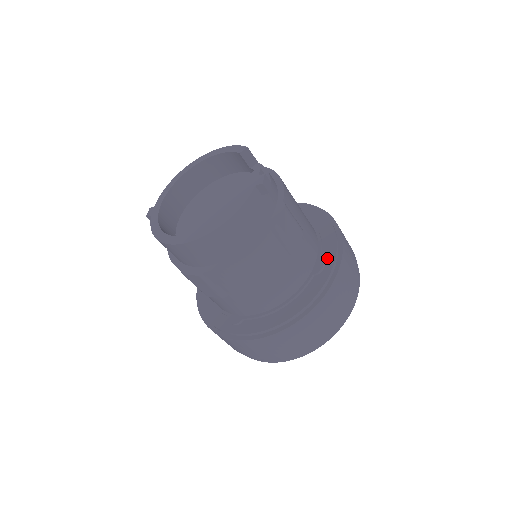
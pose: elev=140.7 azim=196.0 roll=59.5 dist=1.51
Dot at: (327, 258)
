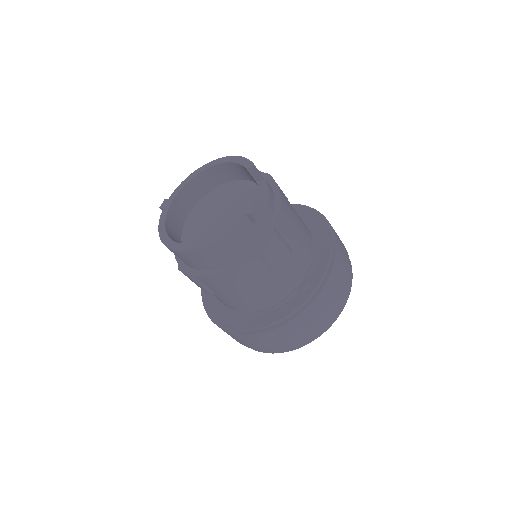
Dot at: (314, 278)
